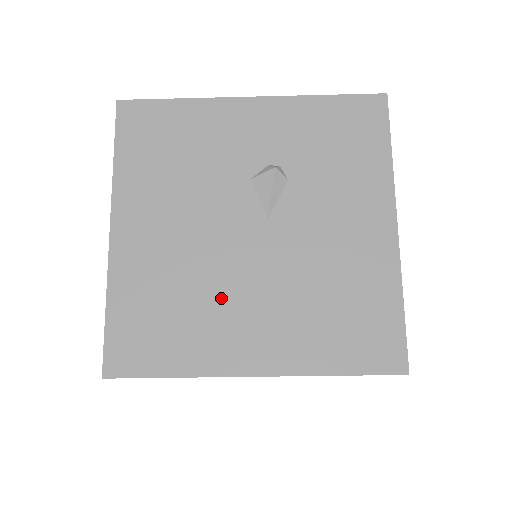
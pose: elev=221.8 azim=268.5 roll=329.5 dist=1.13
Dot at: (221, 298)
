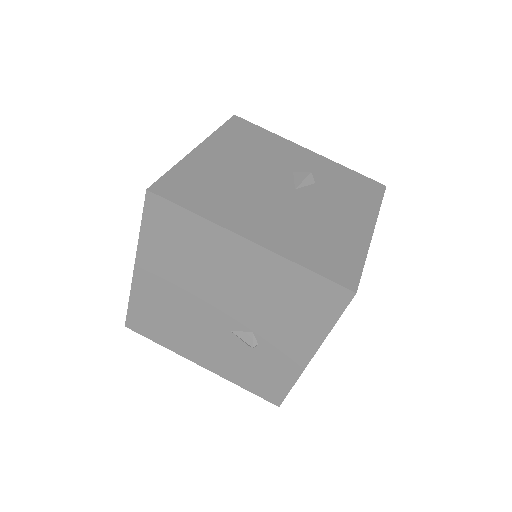
Dot at: (248, 200)
